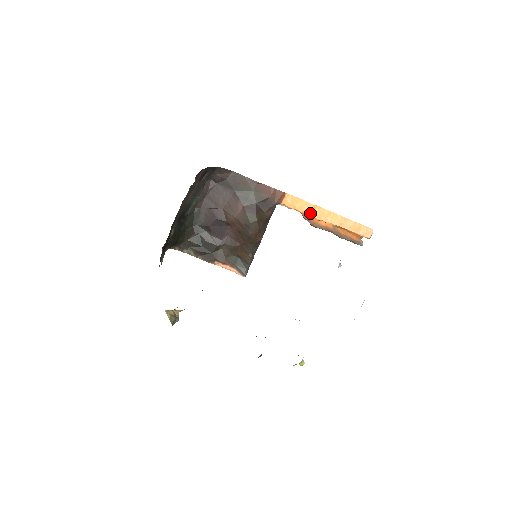
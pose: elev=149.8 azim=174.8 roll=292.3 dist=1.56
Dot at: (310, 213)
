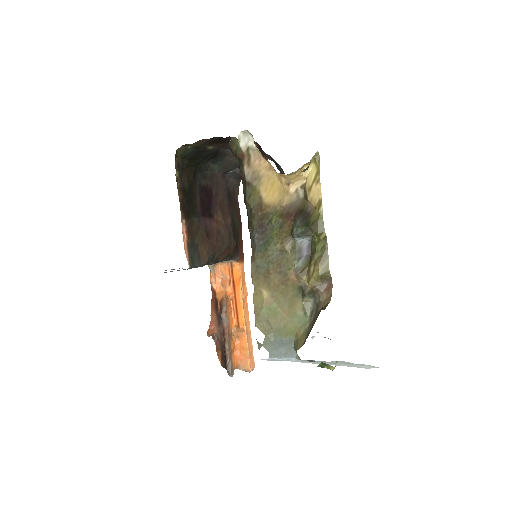
Dot at: (244, 297)
